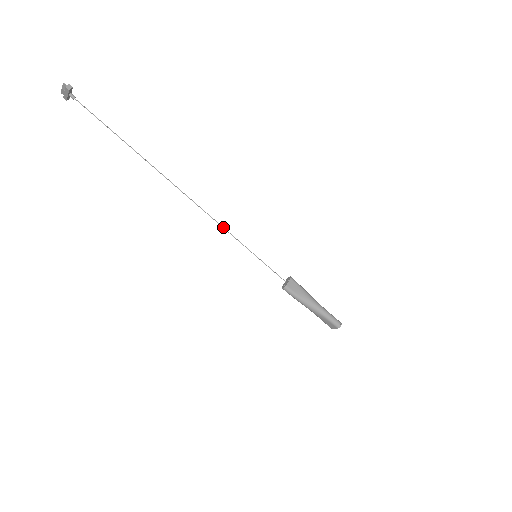
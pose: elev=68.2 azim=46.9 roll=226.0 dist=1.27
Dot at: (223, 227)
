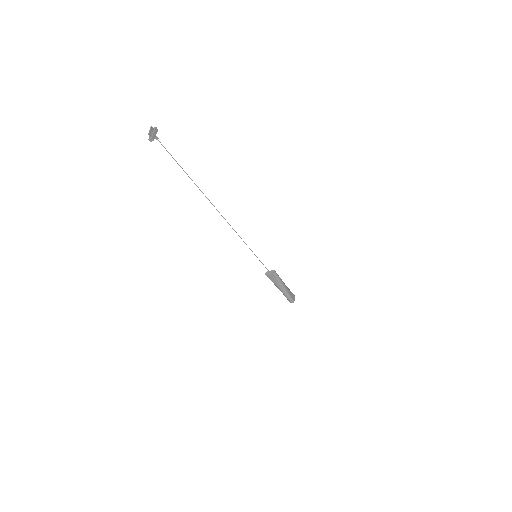
Dot at: (240, 237)
